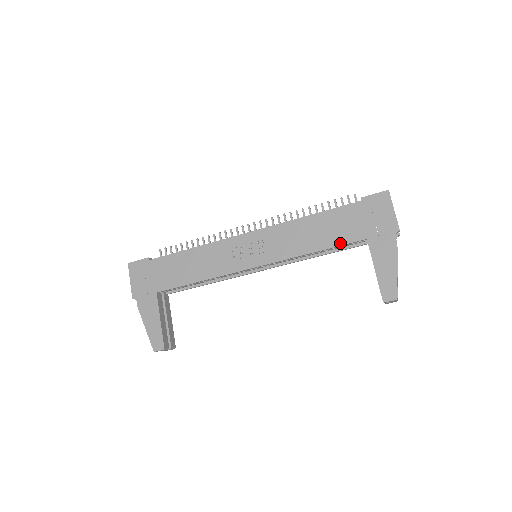
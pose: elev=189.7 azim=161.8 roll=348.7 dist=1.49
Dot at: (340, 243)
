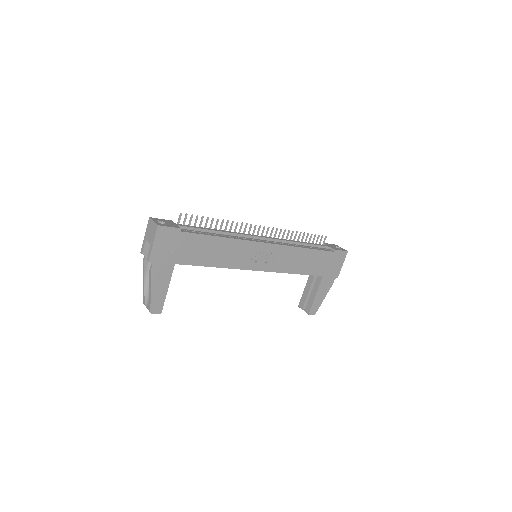
Dot at: (311, 274)
